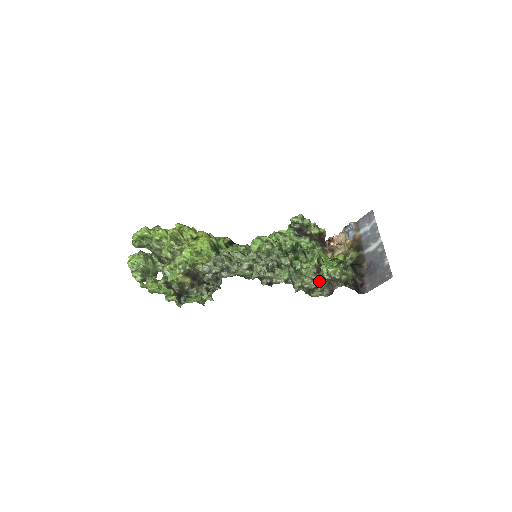
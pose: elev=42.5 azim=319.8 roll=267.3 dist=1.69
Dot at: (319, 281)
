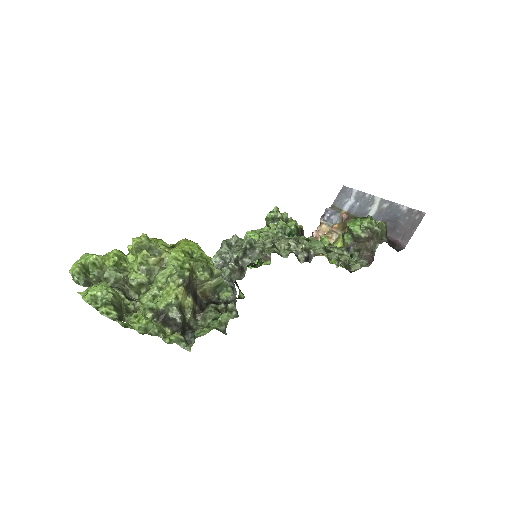
Dot at: (349, 254)
